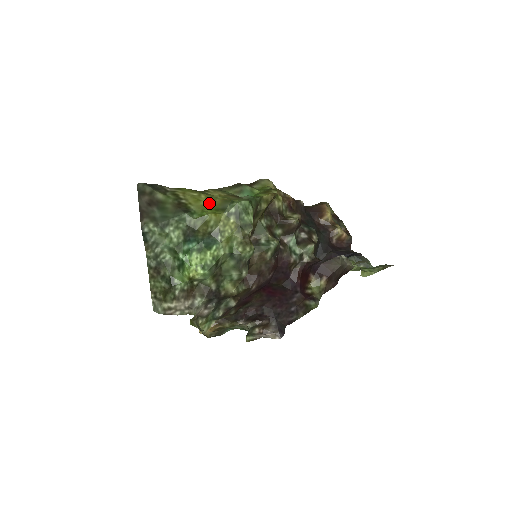
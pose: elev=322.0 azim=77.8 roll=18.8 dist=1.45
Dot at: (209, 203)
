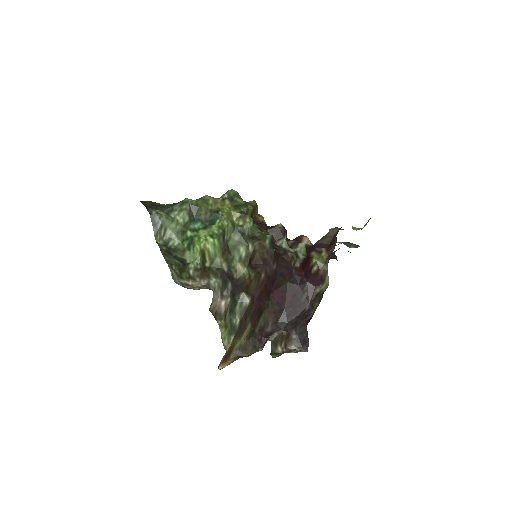
Dot at: occluded
